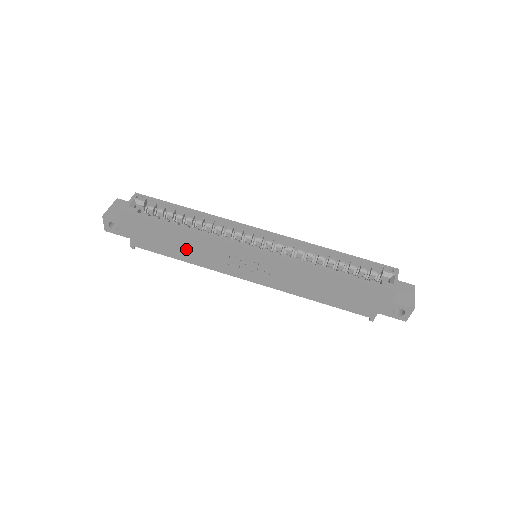
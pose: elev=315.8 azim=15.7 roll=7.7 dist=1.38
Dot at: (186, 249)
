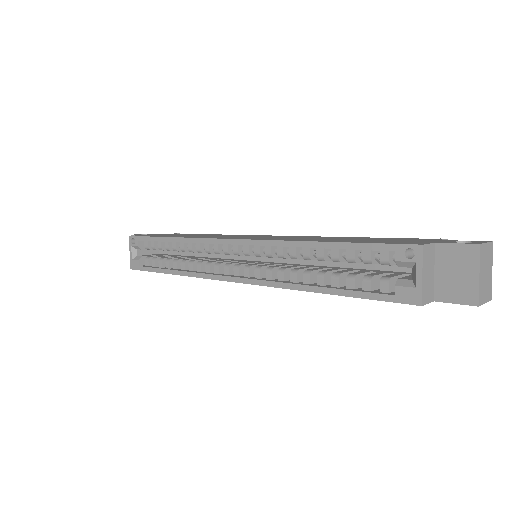
Dot at: occluded
